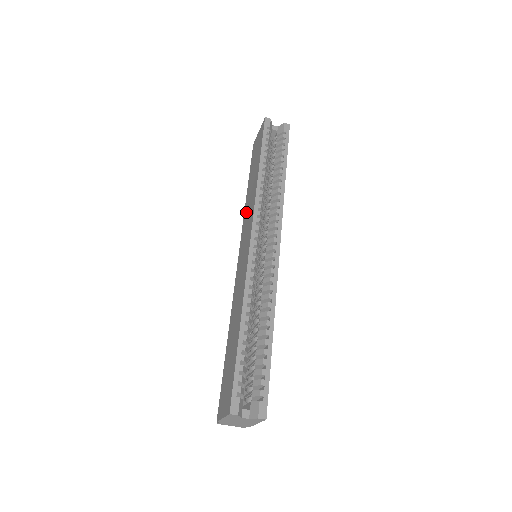
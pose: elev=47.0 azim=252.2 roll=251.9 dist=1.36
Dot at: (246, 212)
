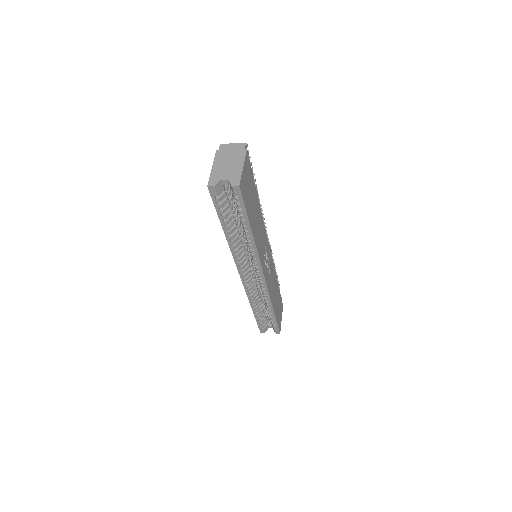
Dot at: occluded
